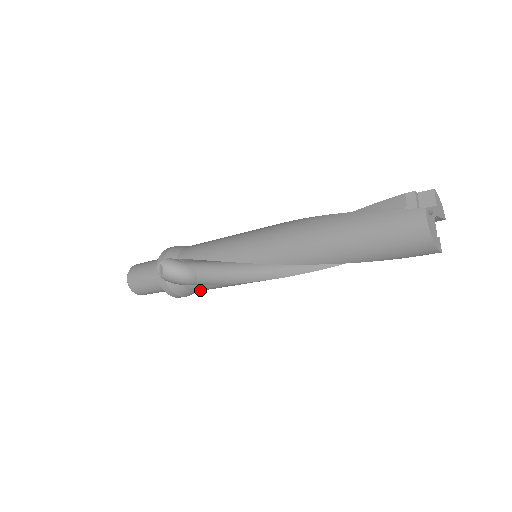
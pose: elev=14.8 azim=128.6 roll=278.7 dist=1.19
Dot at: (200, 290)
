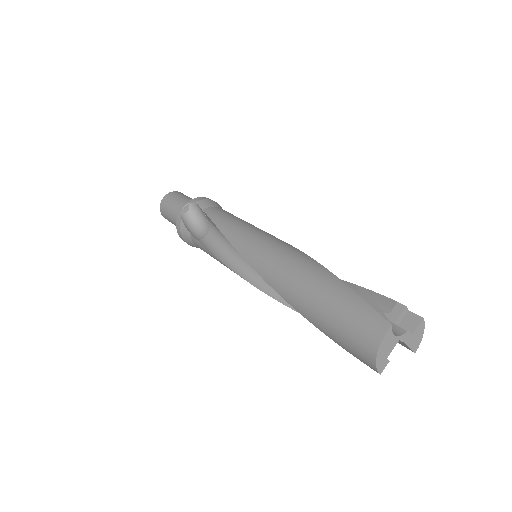
Dot at: occluded
